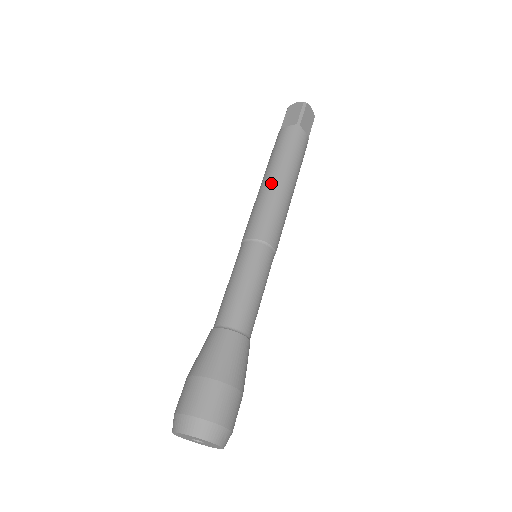
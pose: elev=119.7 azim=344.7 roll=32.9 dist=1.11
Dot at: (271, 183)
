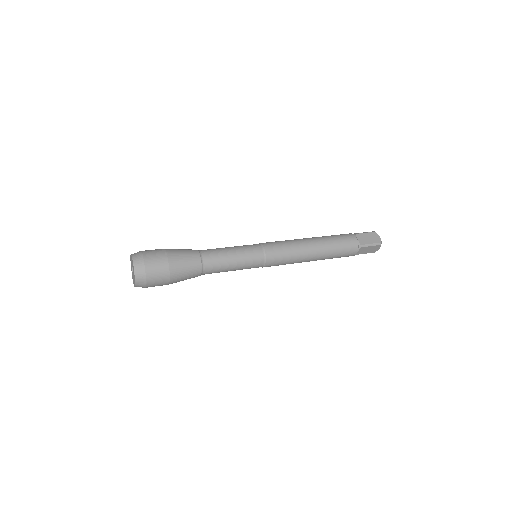
Dot at: occluded
